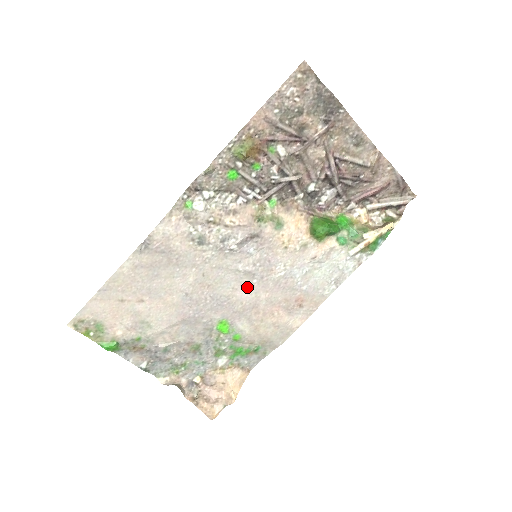
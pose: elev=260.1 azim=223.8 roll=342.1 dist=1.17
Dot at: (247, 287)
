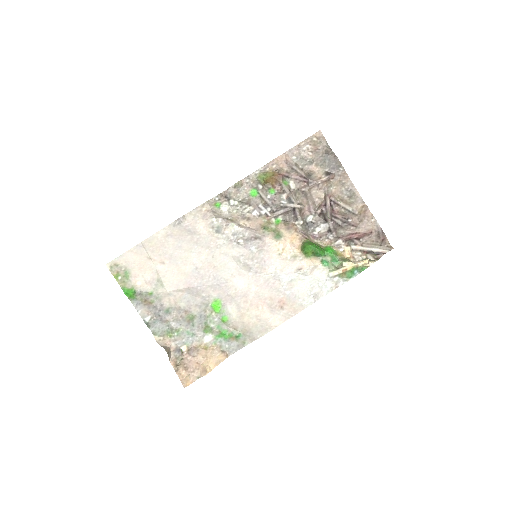
Dot at: (243, 277)
